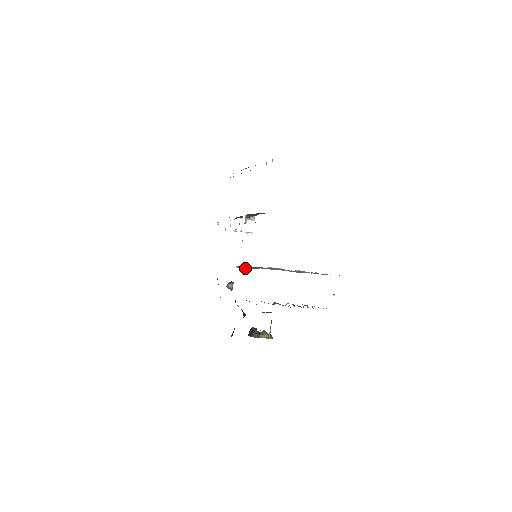
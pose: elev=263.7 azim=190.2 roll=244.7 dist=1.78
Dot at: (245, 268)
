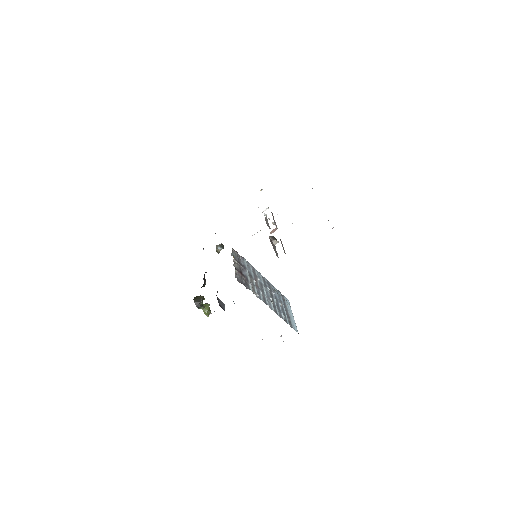
Dot at: (234, 265)
